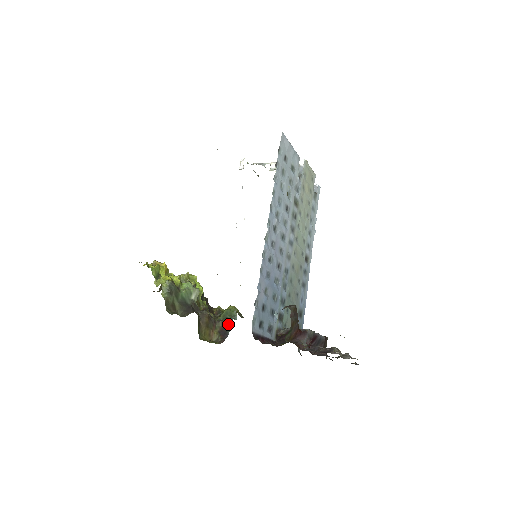
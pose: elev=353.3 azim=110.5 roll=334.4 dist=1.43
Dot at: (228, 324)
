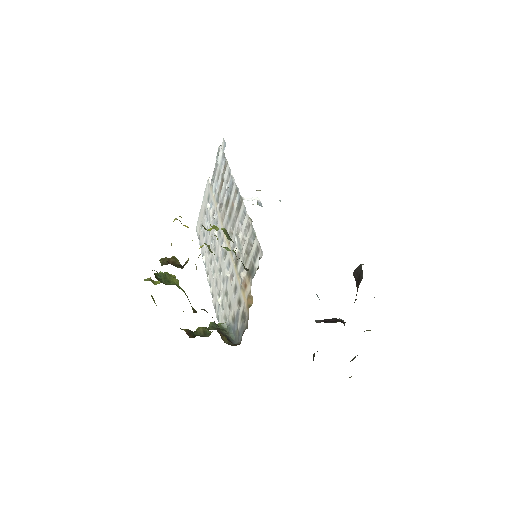
Dot at: (225, 333)
